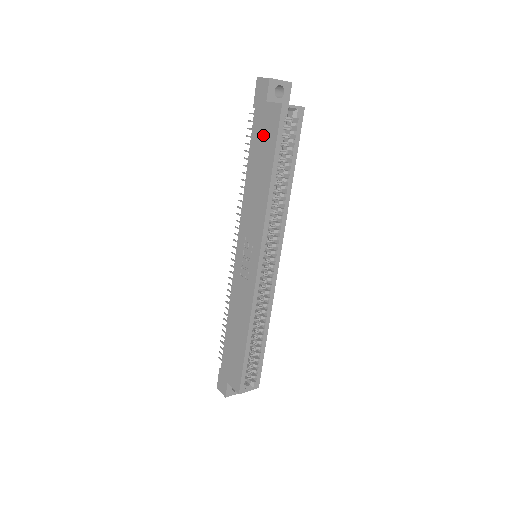
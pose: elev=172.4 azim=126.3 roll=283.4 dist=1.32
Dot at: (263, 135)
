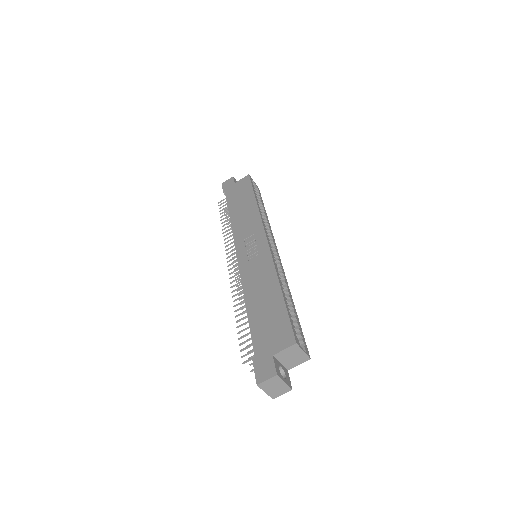
Dot at: (238, 193)
